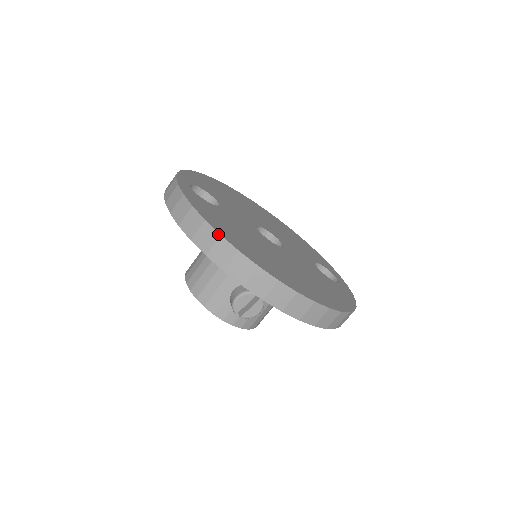
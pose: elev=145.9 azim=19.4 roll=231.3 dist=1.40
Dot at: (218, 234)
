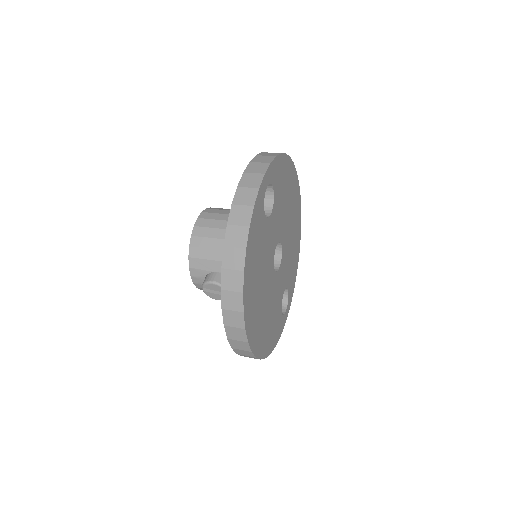
Dot at: (243, 268)
